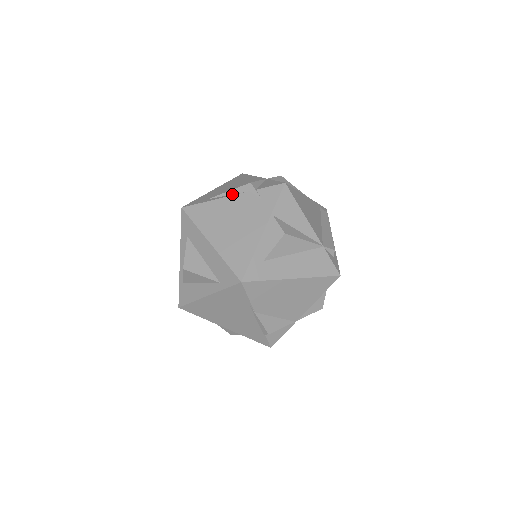
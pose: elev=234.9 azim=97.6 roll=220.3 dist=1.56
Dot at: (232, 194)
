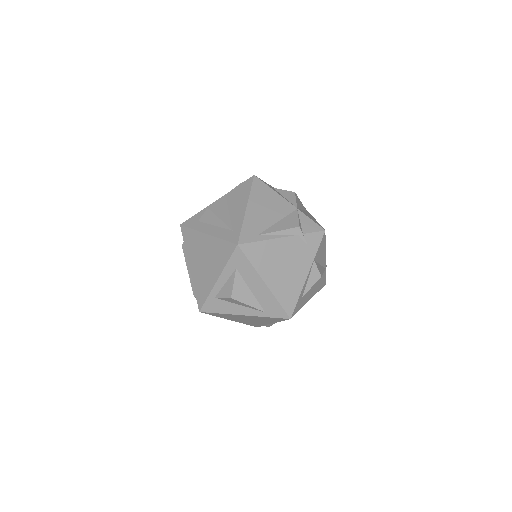
Dot at: (282, 235)
